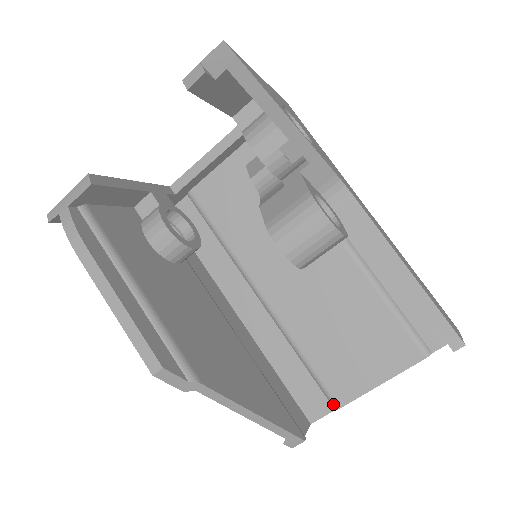
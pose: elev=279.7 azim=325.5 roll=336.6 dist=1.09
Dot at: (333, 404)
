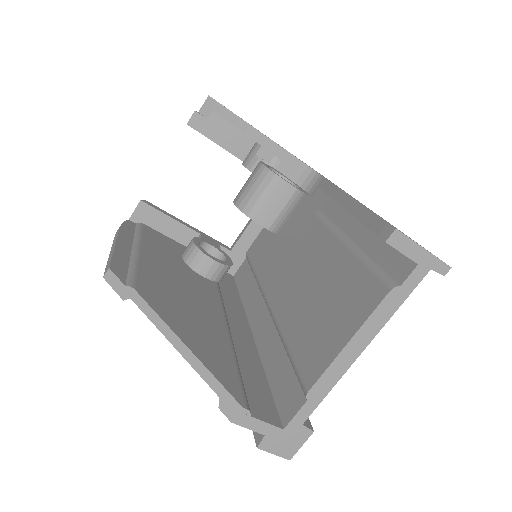
Dot at: (303, 390)
